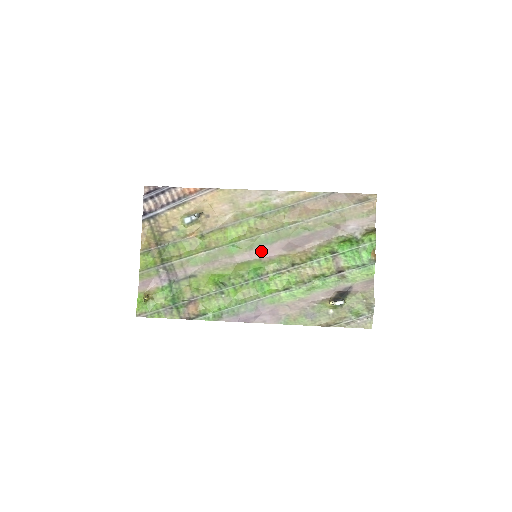
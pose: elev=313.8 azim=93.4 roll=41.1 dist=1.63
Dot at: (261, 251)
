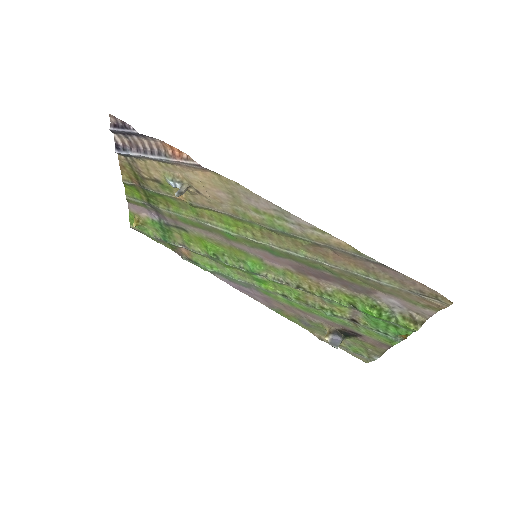
Dot at: (264, 254)
